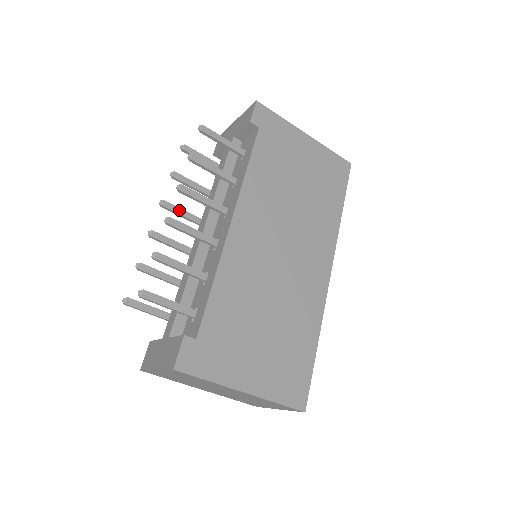
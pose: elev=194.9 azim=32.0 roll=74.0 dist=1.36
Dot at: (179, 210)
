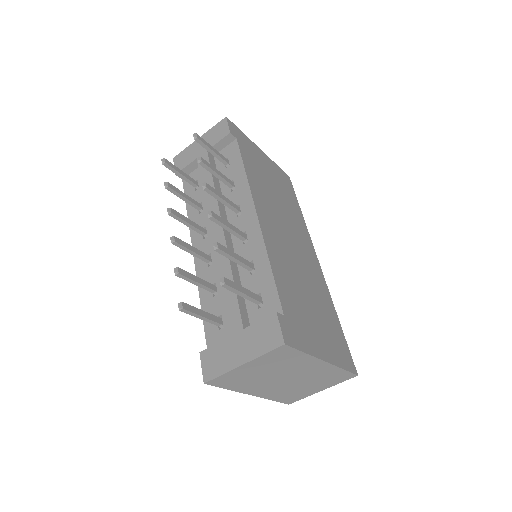
Dot at: (184, 218)
